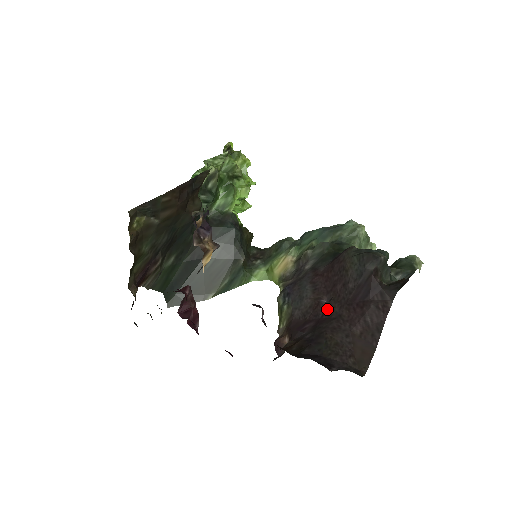
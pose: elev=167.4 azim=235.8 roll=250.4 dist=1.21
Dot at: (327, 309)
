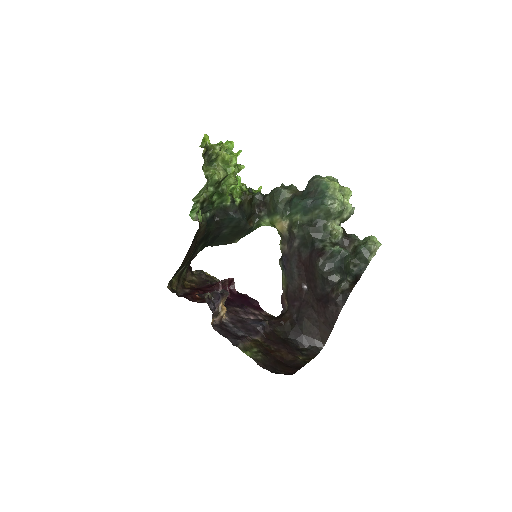
Dot at: (306, 297)
